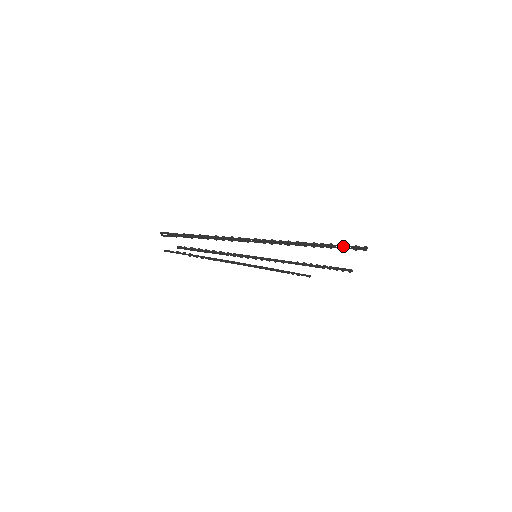
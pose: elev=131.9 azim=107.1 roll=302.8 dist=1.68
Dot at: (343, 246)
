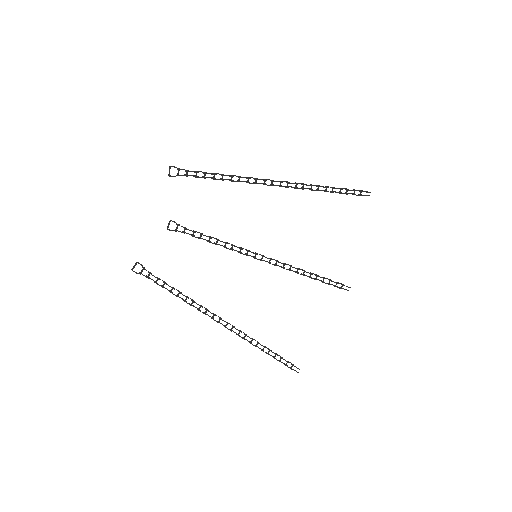
Dot at: occluded
